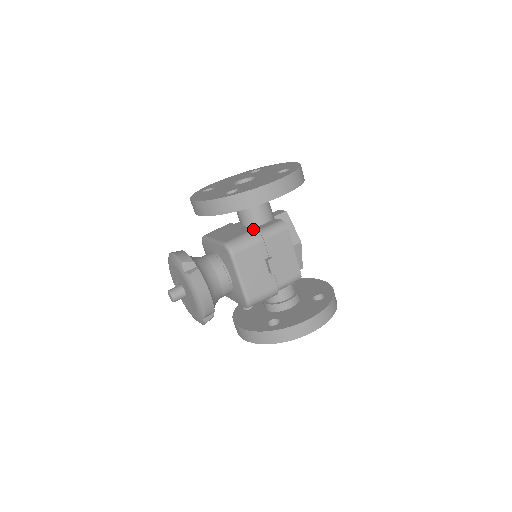
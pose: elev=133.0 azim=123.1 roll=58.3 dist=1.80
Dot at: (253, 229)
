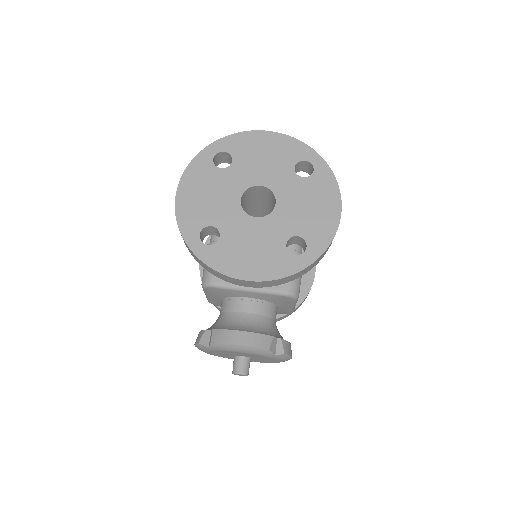
Dot at: (292, 253)
